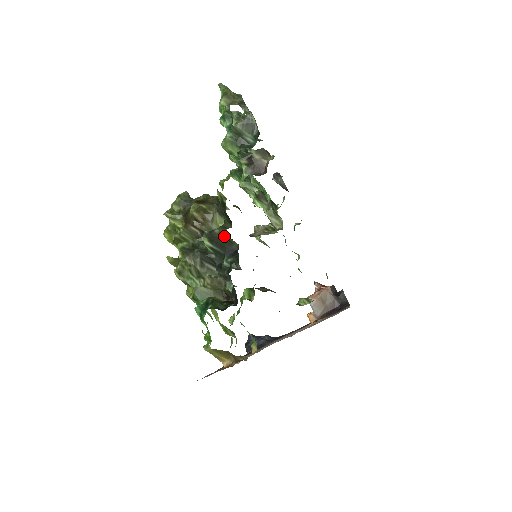
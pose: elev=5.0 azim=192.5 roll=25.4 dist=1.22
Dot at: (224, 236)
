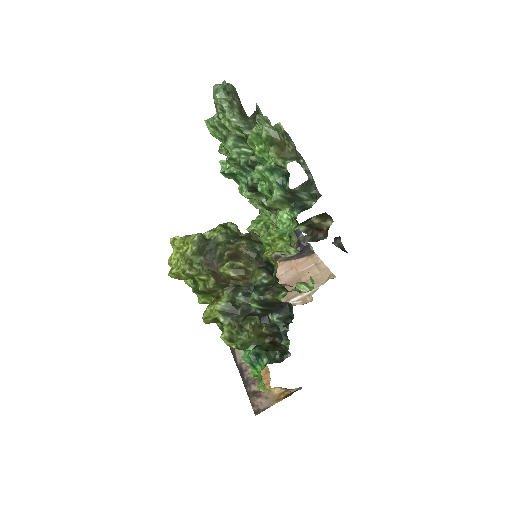
Dot at: (277, 300)
